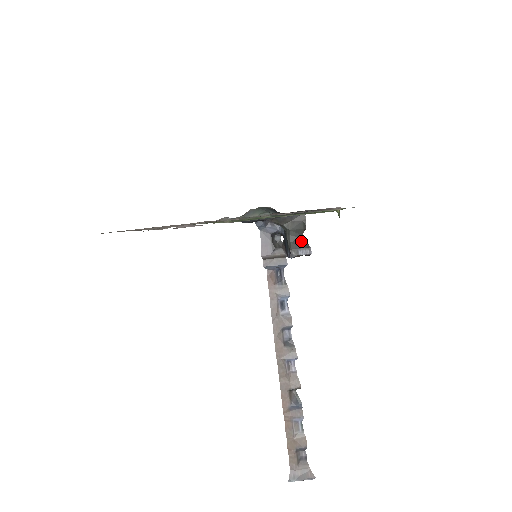
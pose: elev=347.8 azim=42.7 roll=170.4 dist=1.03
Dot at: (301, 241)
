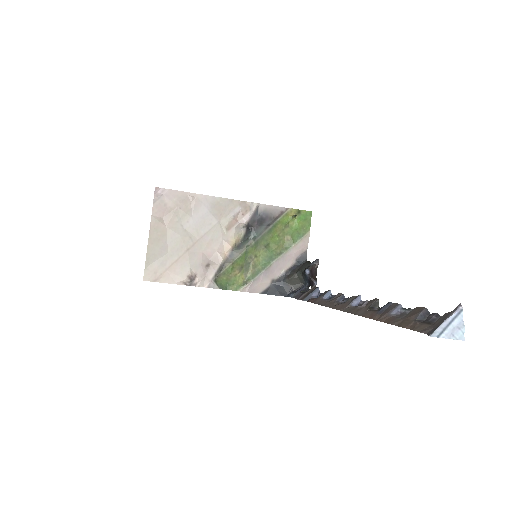
Dot at: occluded
